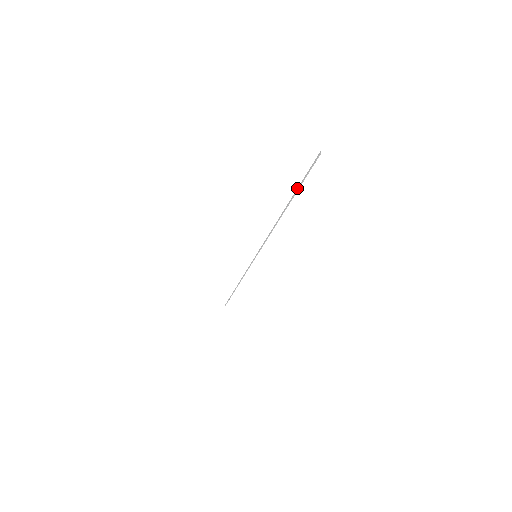
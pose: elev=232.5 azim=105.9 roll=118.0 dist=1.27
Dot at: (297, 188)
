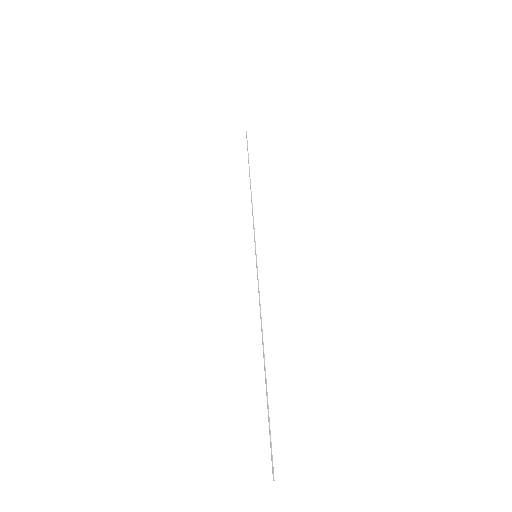
Dot at: (267, 404)
